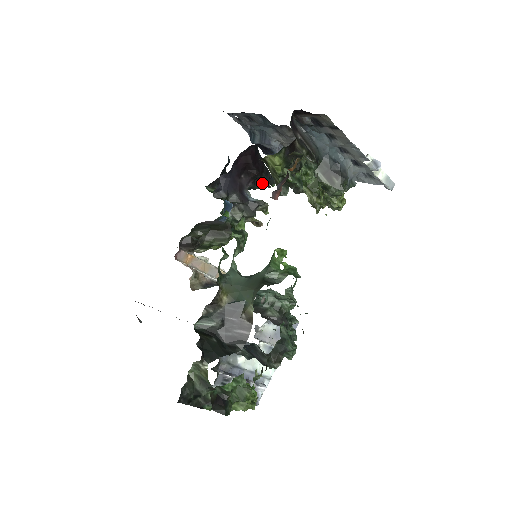
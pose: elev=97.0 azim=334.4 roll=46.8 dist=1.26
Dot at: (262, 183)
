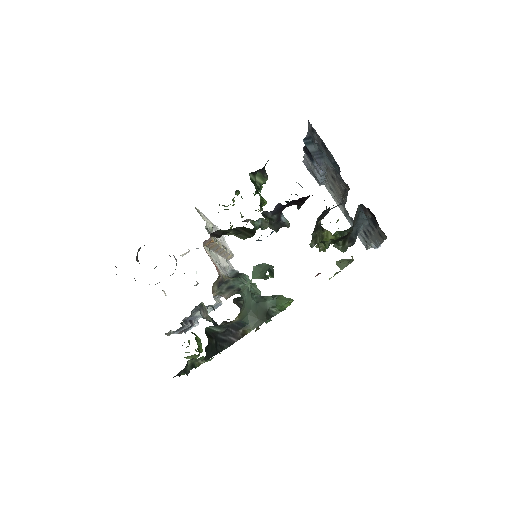
Dot at: occluded
